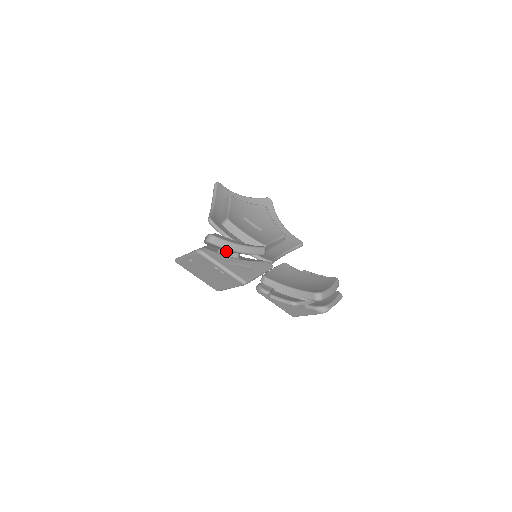
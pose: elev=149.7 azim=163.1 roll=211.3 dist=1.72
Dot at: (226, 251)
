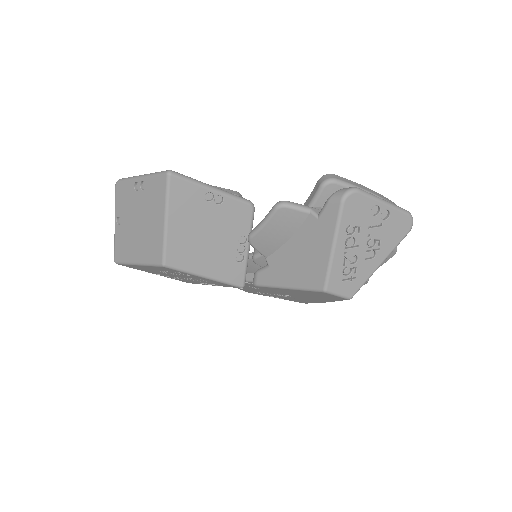
Dot at: occluded
